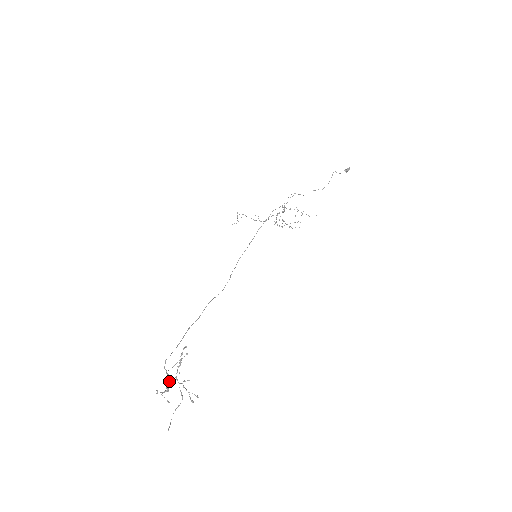
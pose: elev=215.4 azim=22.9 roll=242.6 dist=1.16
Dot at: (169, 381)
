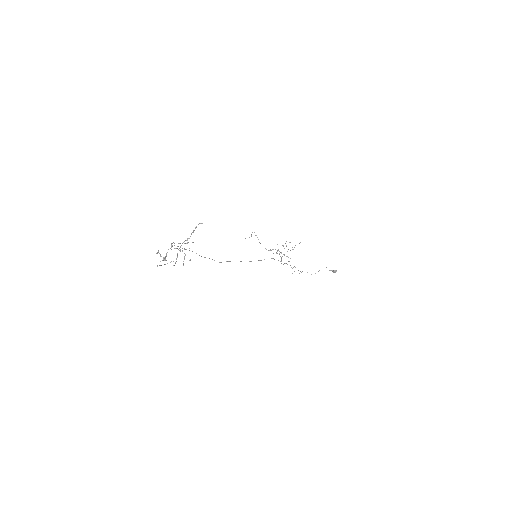
Dot at: (171, 249)
